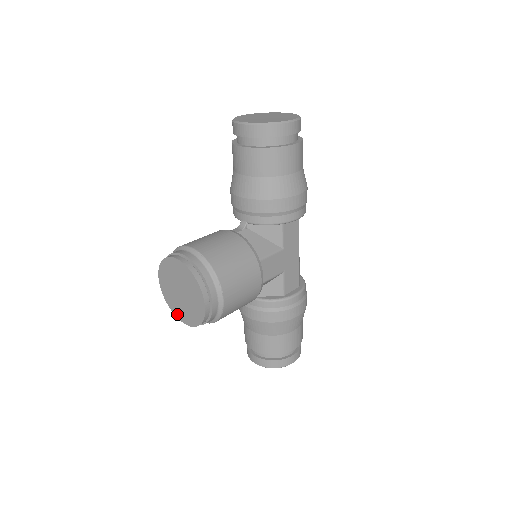
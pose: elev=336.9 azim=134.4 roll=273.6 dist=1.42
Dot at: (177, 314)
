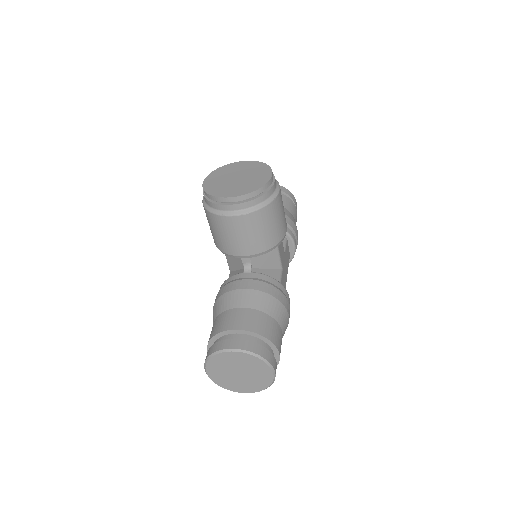
Dot at: (221, 194)
